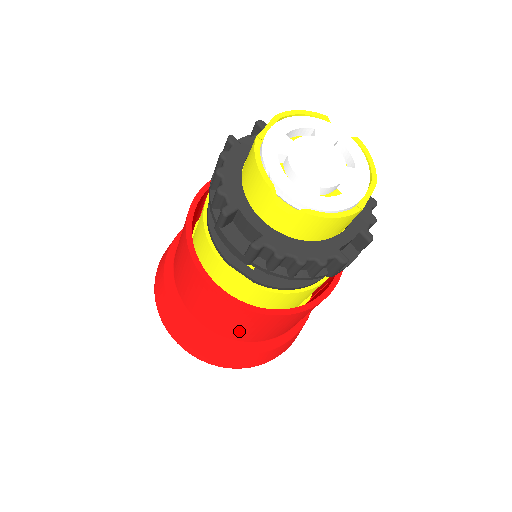
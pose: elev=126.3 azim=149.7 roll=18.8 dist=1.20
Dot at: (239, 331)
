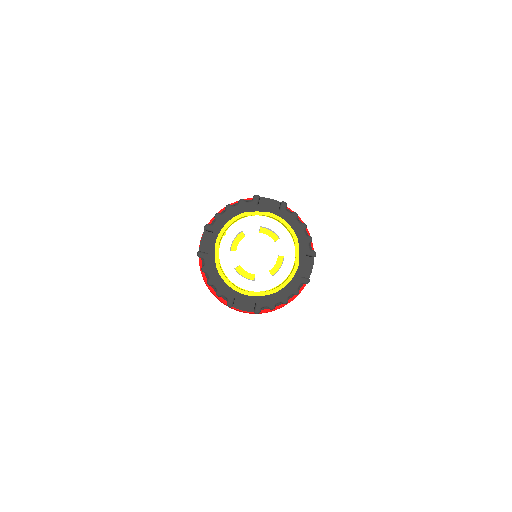
Dot at: occluded
